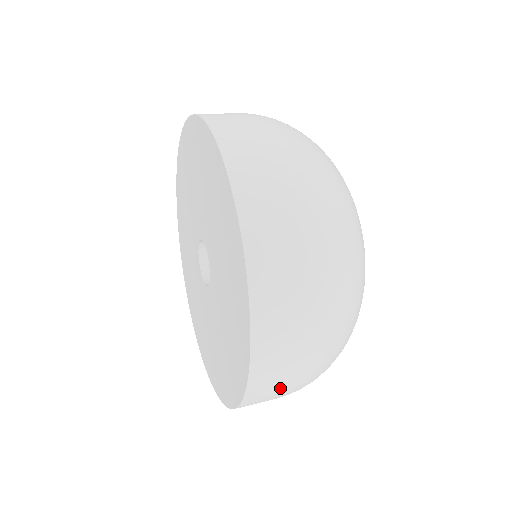
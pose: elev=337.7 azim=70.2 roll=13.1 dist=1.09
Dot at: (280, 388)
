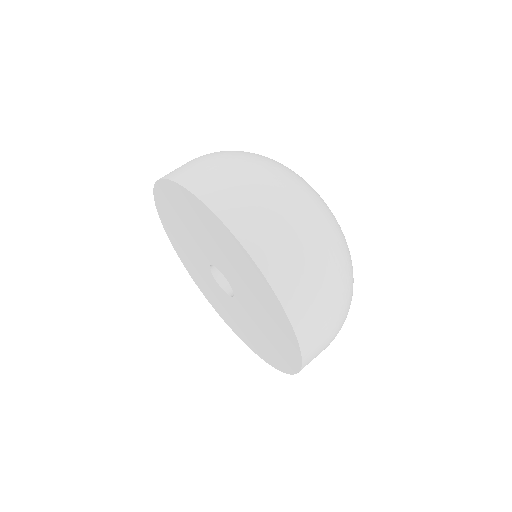
Dot at: occluded
